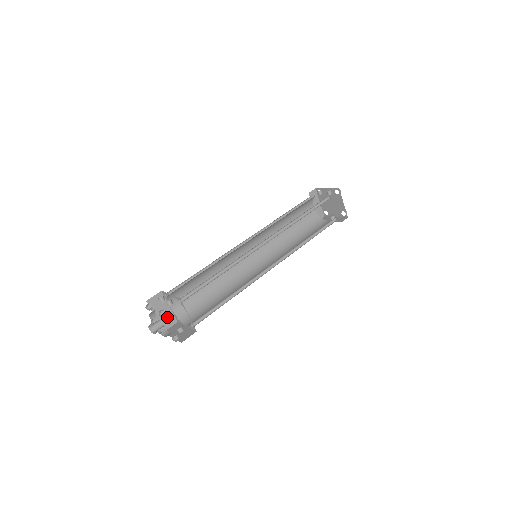
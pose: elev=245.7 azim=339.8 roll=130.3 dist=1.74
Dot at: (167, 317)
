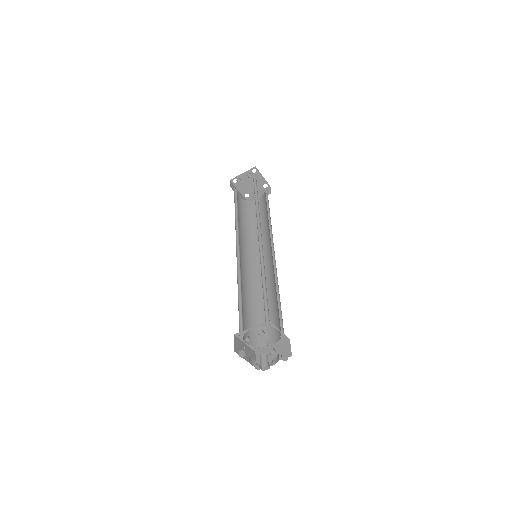
Dot at: (249, 354)
